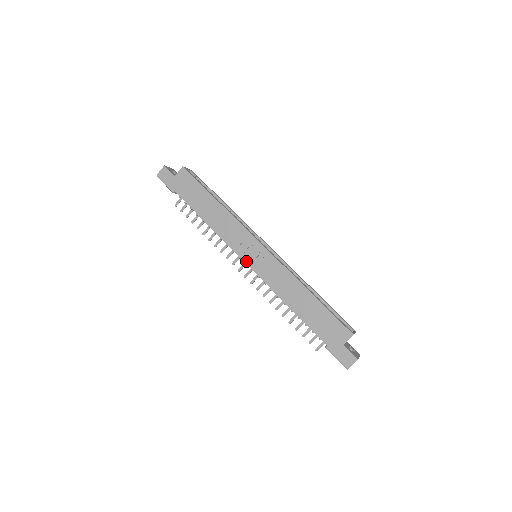
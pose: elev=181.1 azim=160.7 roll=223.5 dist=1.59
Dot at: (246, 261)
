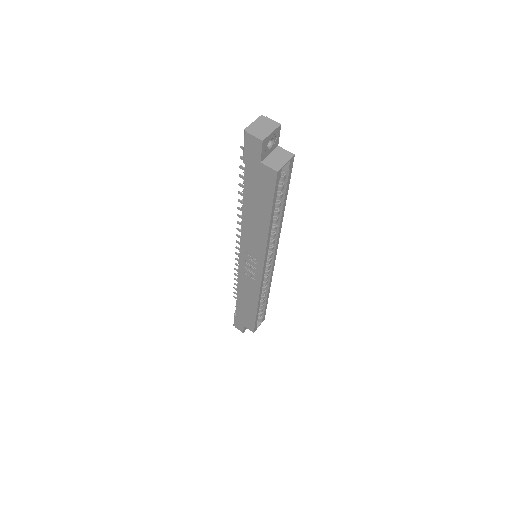
Dot at: (241, 259)
